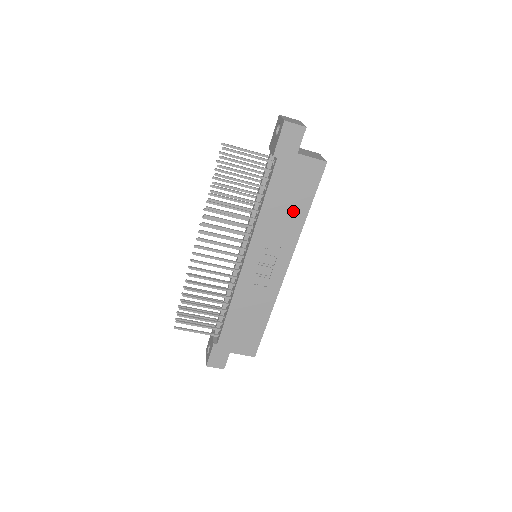
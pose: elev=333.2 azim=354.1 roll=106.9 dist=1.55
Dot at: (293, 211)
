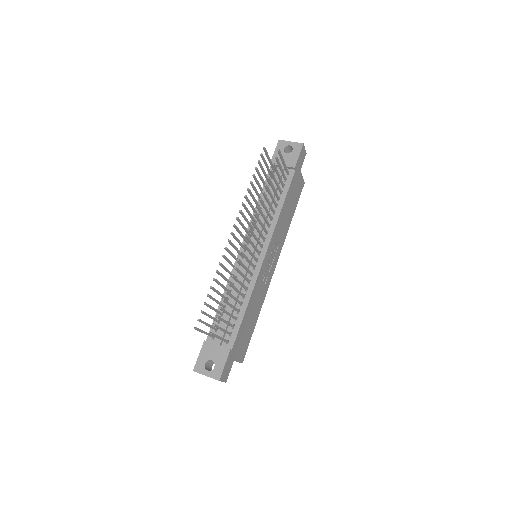
Dot at: (289, 216)
